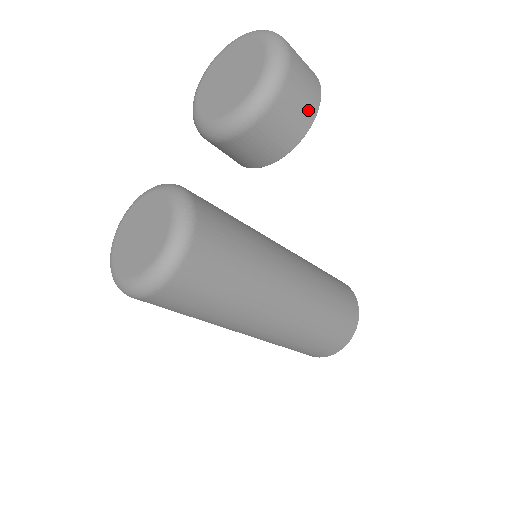
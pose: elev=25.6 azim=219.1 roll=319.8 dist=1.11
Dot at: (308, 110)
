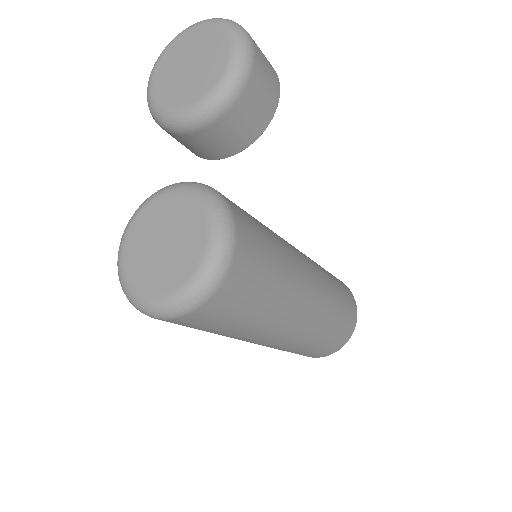
Dot at: (274, 77)
